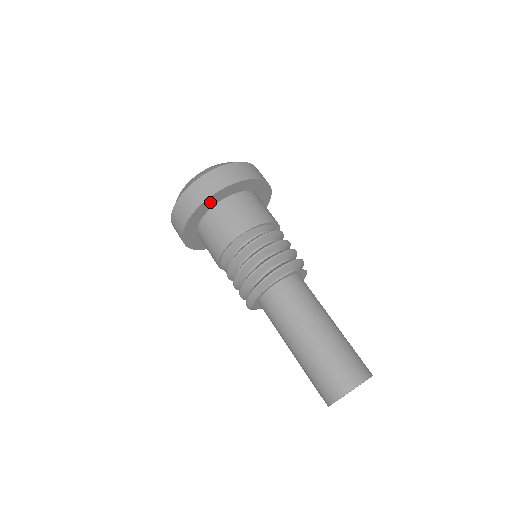
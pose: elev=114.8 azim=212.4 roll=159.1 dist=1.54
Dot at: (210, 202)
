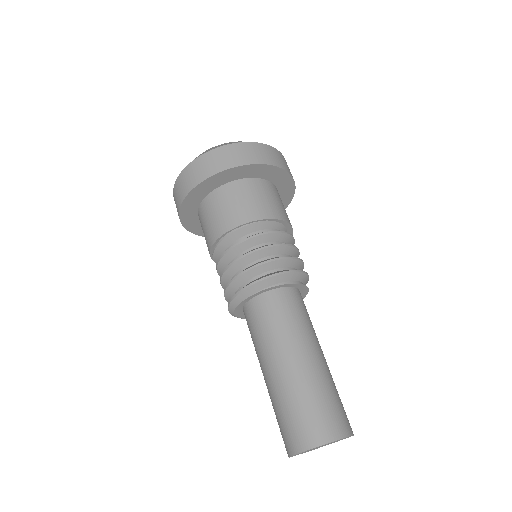
Dot at: (230, 174)
